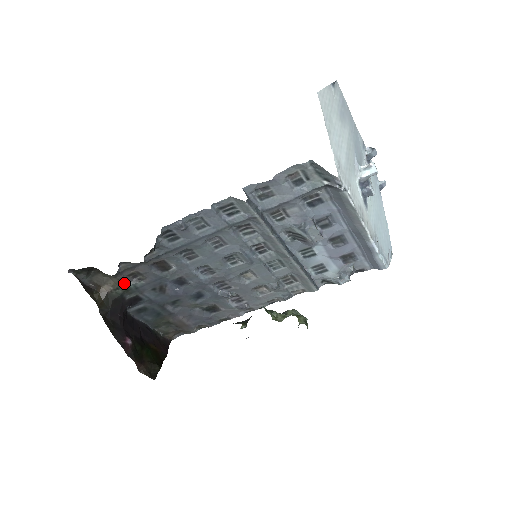
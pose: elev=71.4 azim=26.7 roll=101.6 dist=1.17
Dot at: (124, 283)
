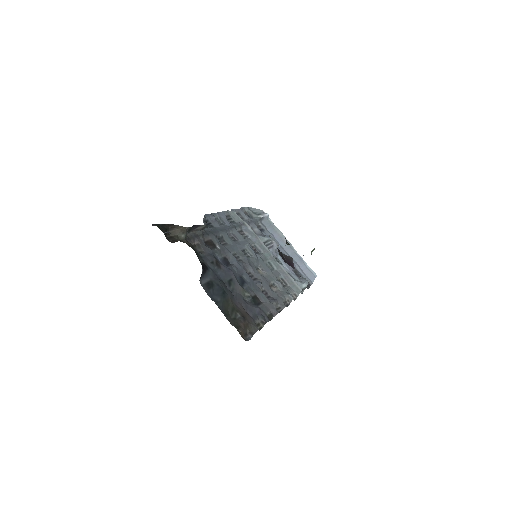
Dot at: (192, 247)
